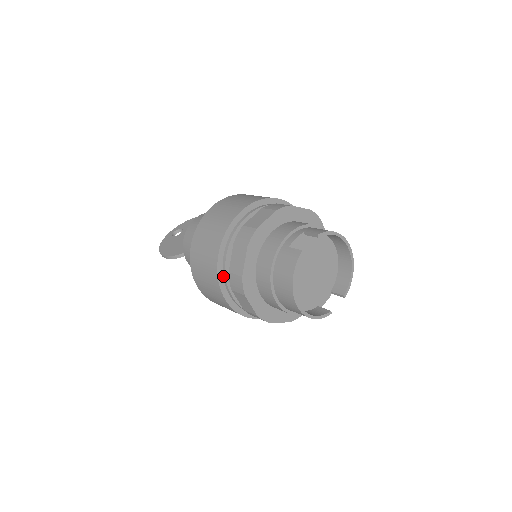
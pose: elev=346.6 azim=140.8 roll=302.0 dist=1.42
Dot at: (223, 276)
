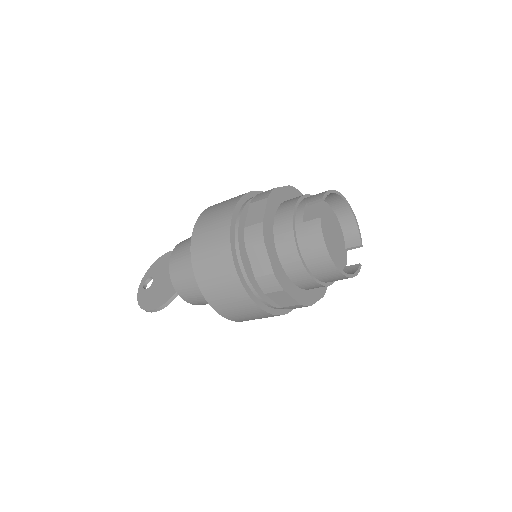
Dot at: (248, 286)
